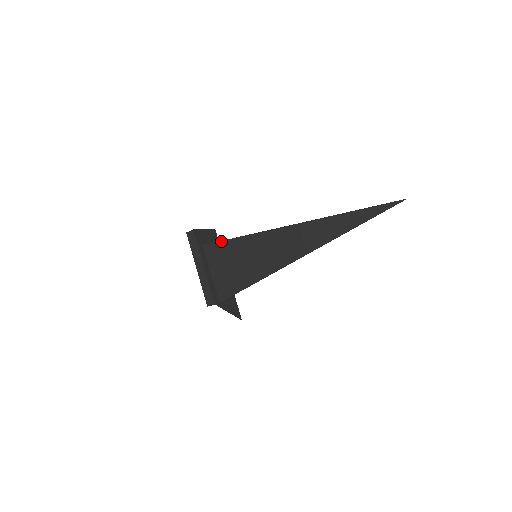
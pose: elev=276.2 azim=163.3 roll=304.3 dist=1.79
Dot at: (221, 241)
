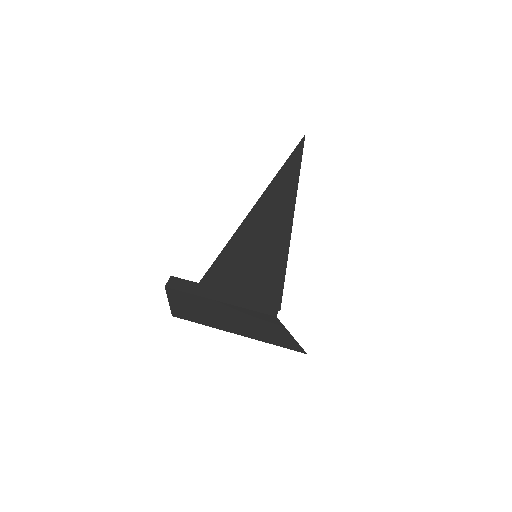
Dot at: (212, 264)
